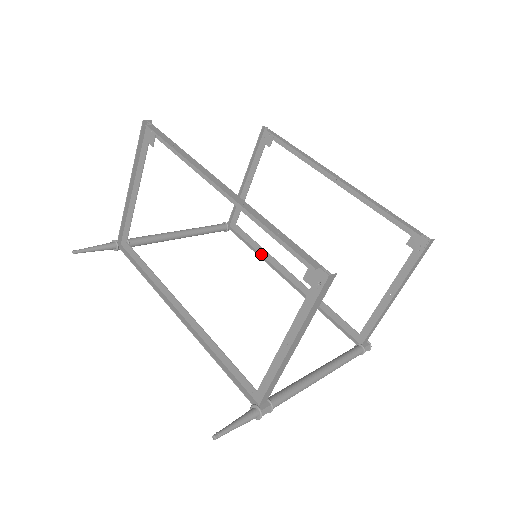
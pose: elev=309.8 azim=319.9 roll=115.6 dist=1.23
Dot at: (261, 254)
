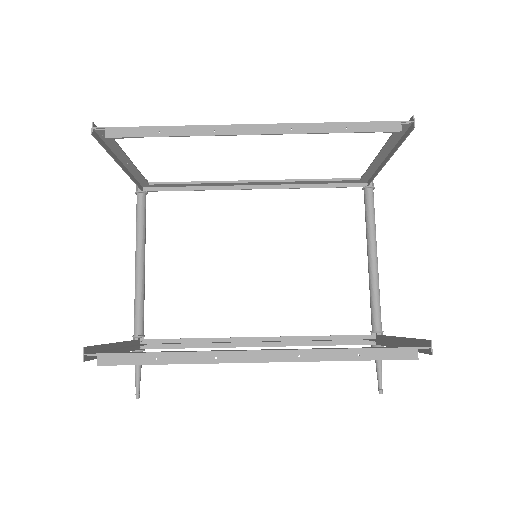
Dot at: (205, 186)
